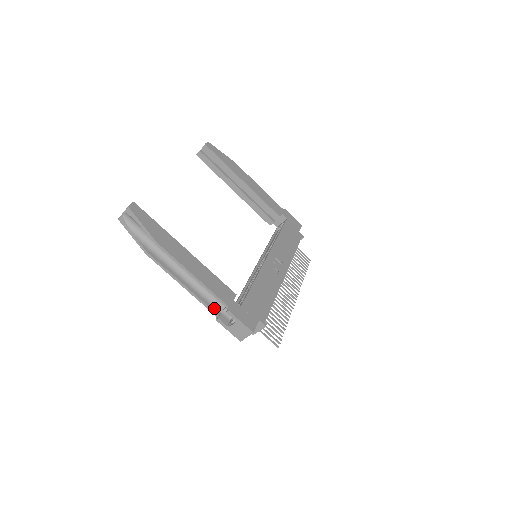
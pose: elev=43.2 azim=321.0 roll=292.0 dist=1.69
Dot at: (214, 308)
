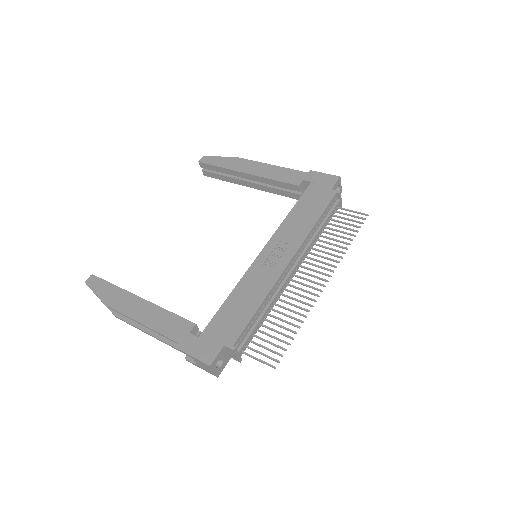
Dot at: occluded
